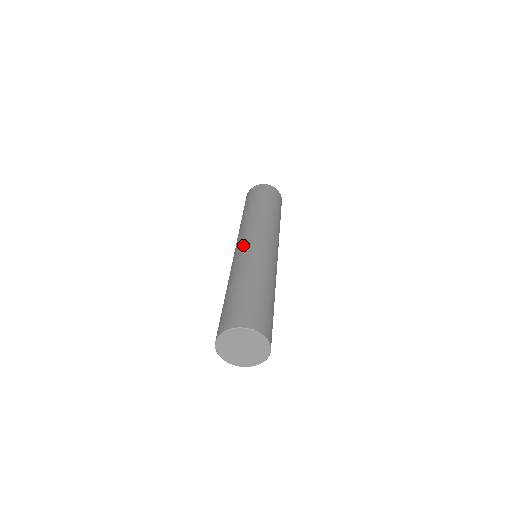
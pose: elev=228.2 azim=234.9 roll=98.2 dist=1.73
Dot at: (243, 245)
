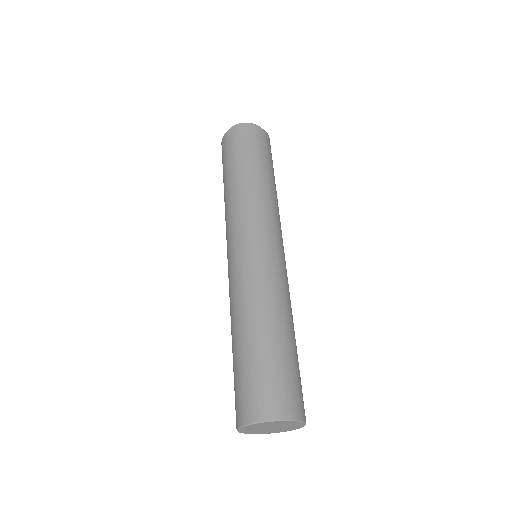
Dot at: (265, 252)
